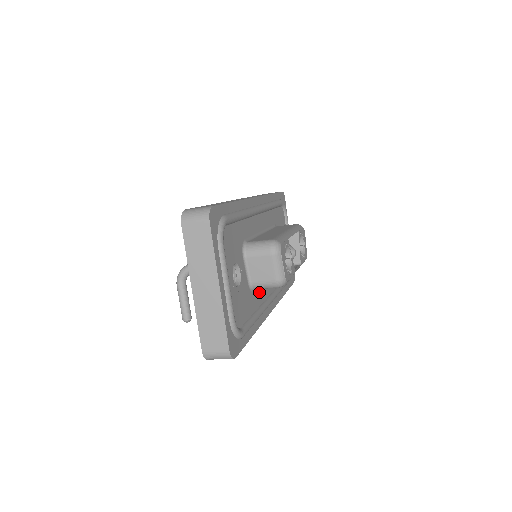
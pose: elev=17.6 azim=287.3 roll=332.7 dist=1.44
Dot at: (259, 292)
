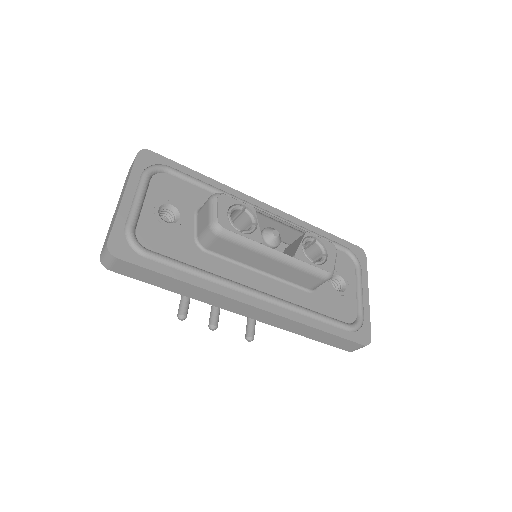
Dot at: (223, 264)
